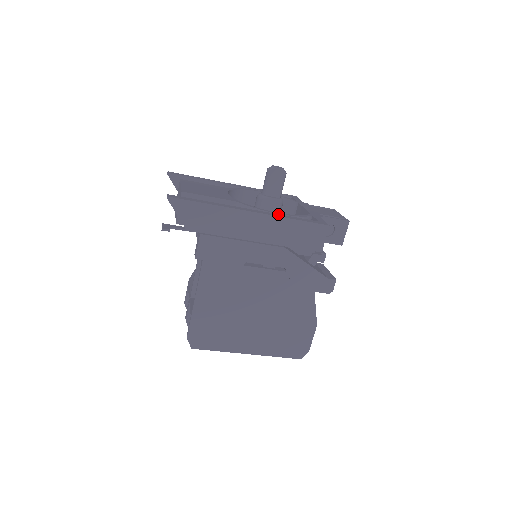
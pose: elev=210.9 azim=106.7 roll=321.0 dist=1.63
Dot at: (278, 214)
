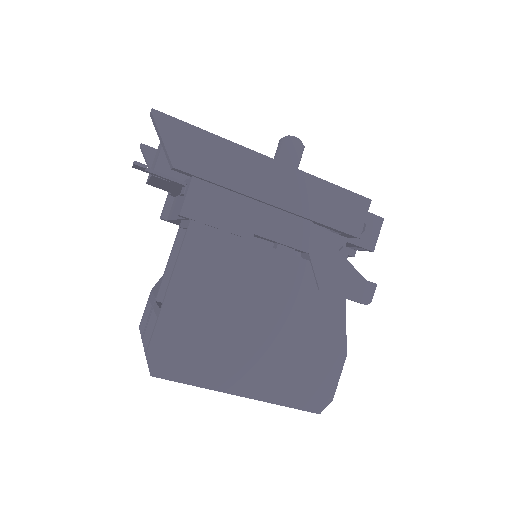
Dot at: occluded
